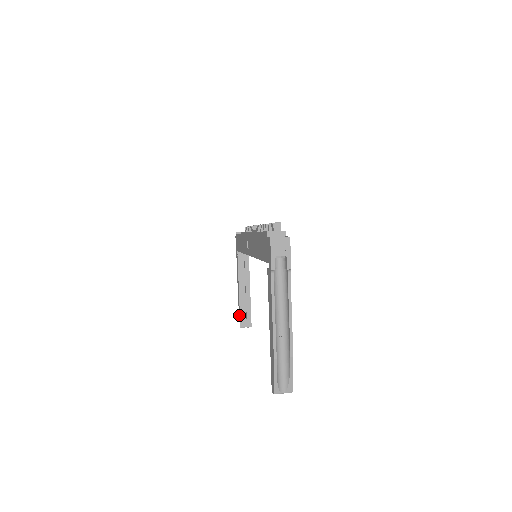
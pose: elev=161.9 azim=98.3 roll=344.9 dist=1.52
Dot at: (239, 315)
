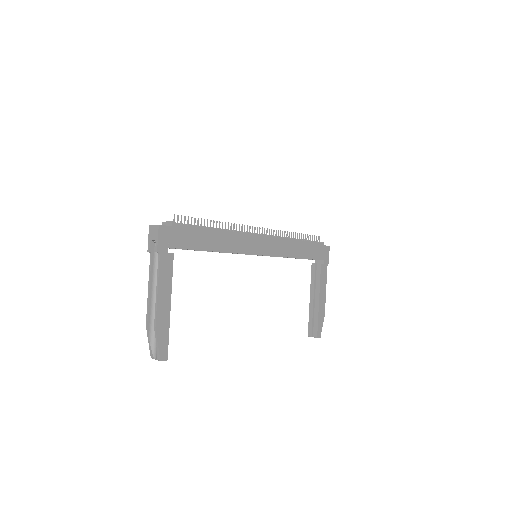
Dot at: occluded
